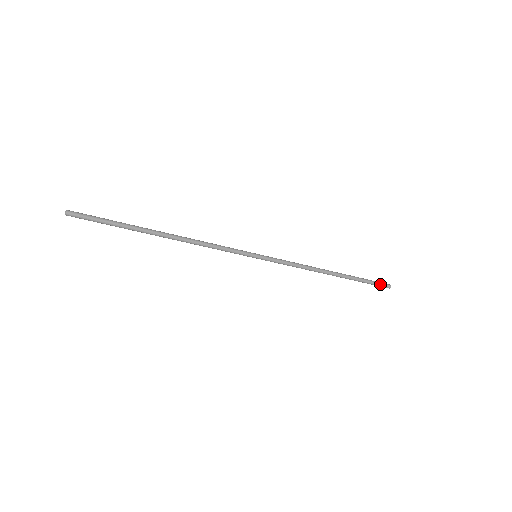
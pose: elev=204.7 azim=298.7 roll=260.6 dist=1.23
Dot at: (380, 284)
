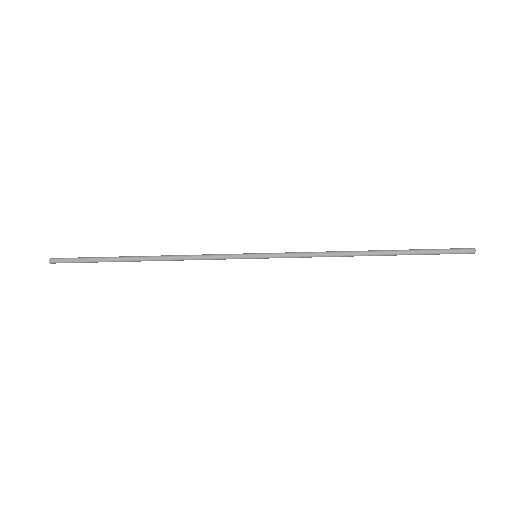
Dot at: (453, 252)
